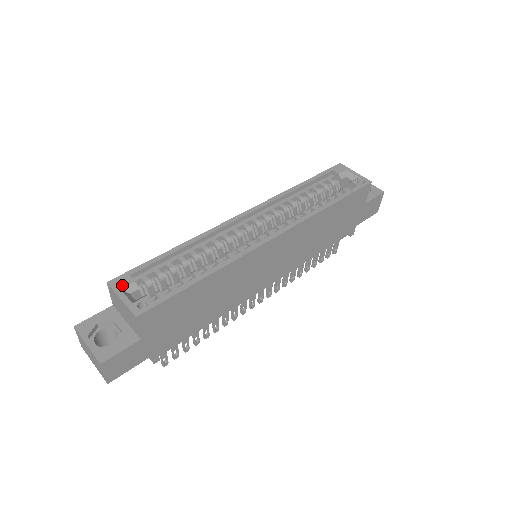
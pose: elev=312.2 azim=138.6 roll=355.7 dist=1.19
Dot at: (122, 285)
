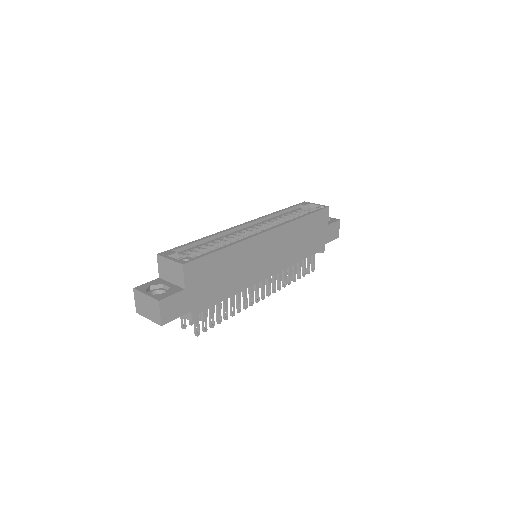
Dot at: (168, 254)
